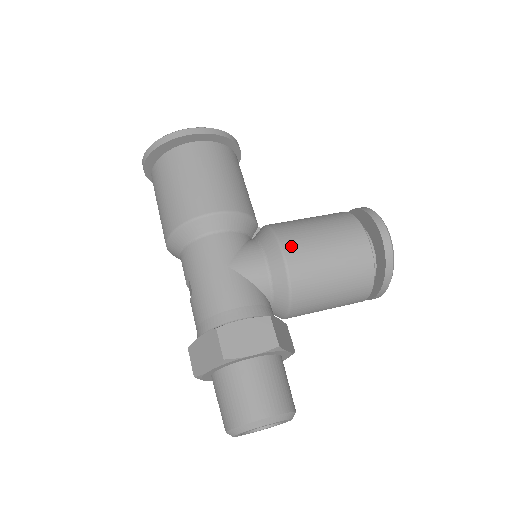
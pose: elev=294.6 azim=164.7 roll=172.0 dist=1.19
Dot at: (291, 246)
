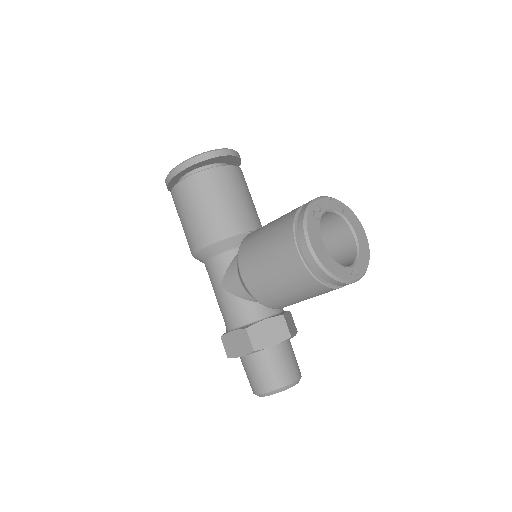
Dot at: (246, 272)
